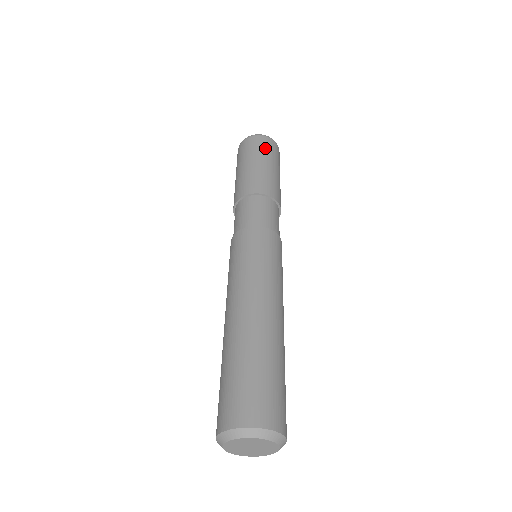
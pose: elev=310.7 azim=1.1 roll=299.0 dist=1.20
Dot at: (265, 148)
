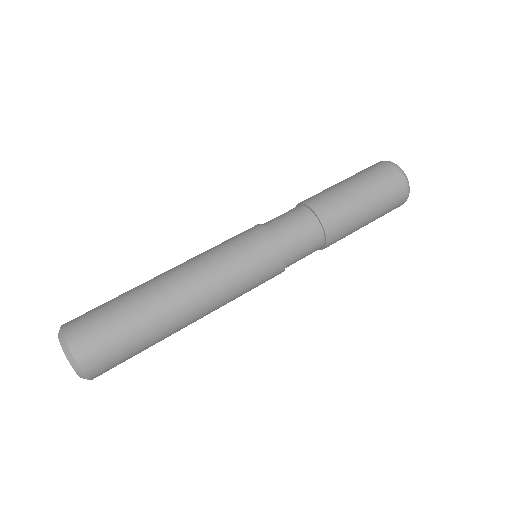
Dot at: (384, 185)
